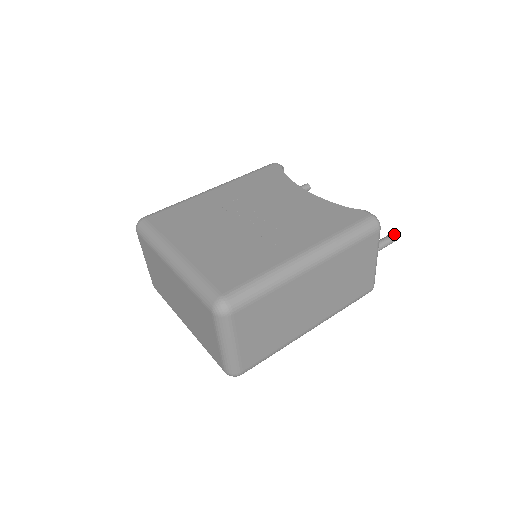
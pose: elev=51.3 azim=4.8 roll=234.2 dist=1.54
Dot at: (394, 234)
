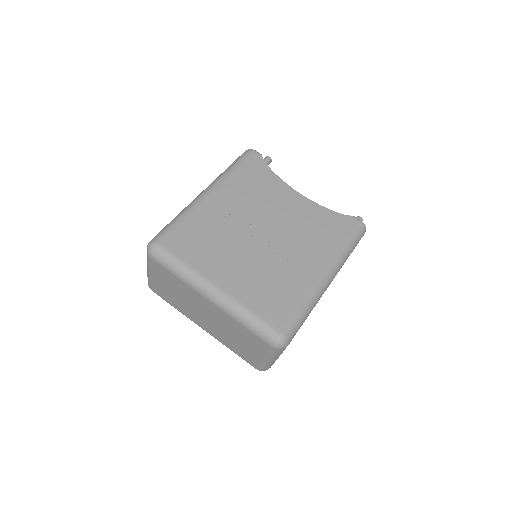
Dot at: occluded
